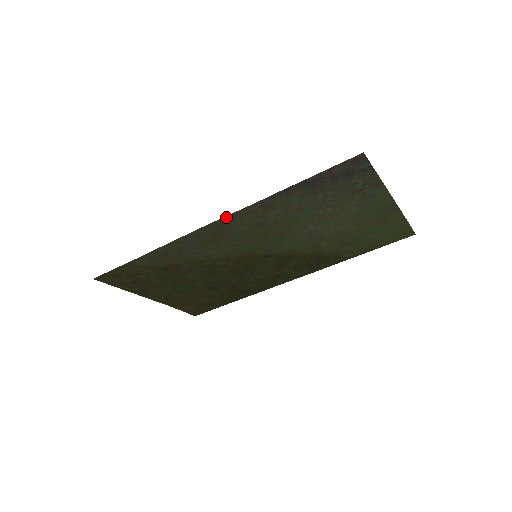
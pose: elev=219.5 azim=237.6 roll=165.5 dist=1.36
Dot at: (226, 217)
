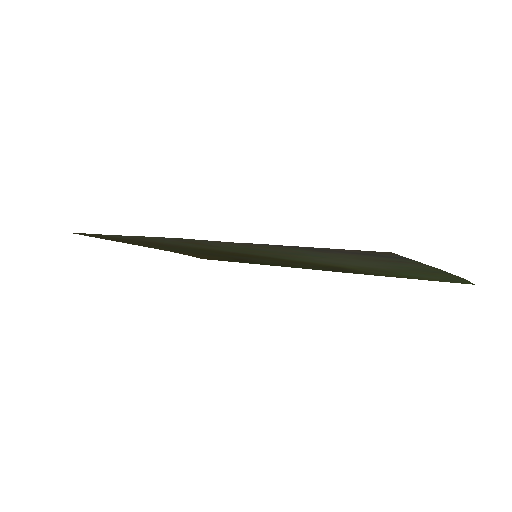
Dot at: (201, 240)
